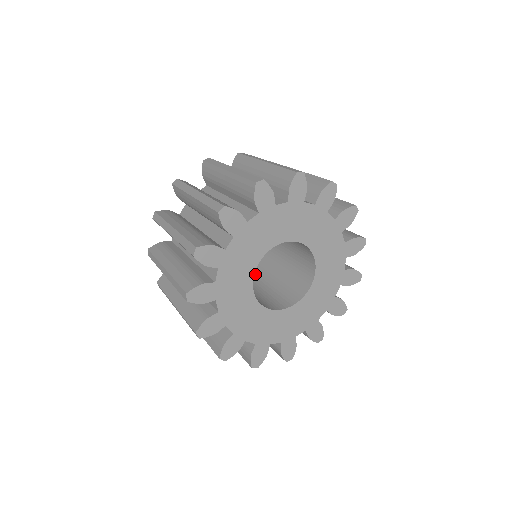
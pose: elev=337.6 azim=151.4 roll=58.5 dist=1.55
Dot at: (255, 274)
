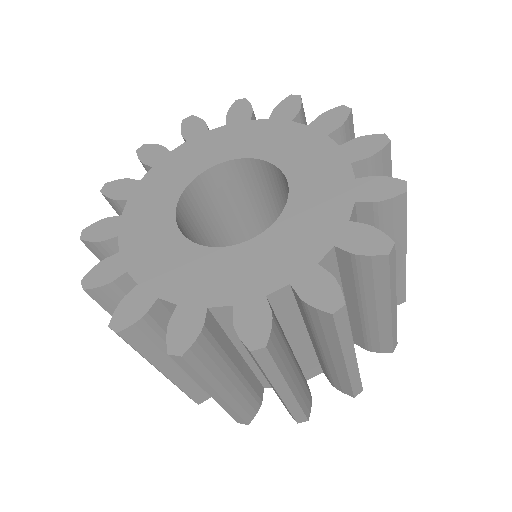
Dot at: occluded
